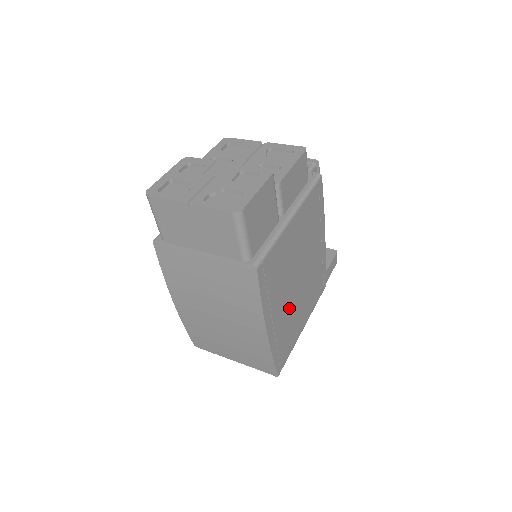
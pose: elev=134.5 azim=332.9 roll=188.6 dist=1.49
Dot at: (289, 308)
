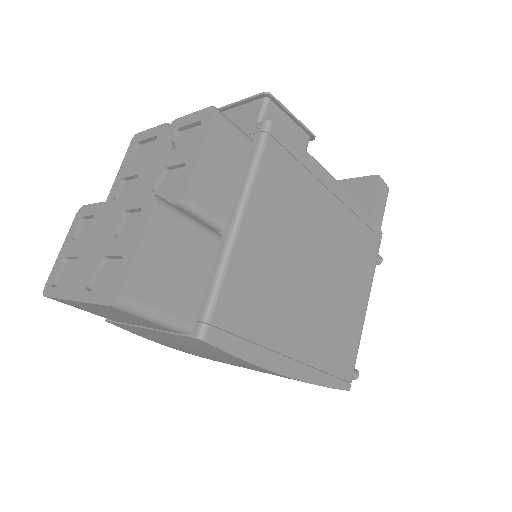
Dot at: (317, 316)
